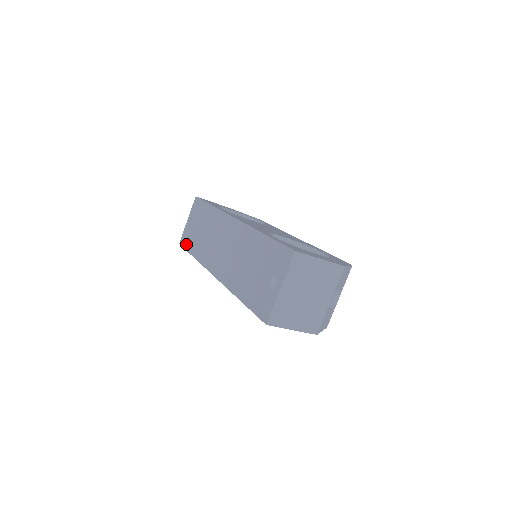
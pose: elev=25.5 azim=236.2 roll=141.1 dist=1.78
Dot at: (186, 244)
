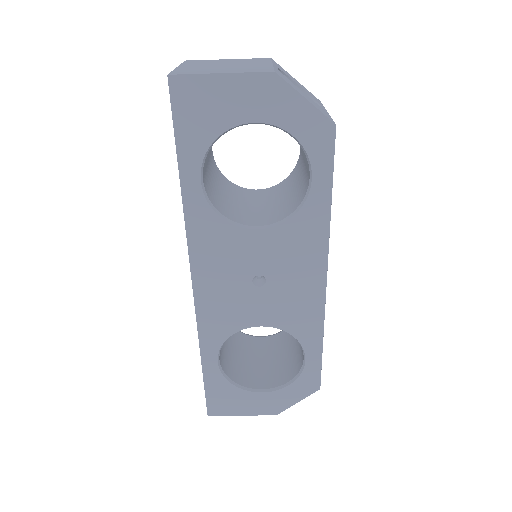
Dot at: occluded
